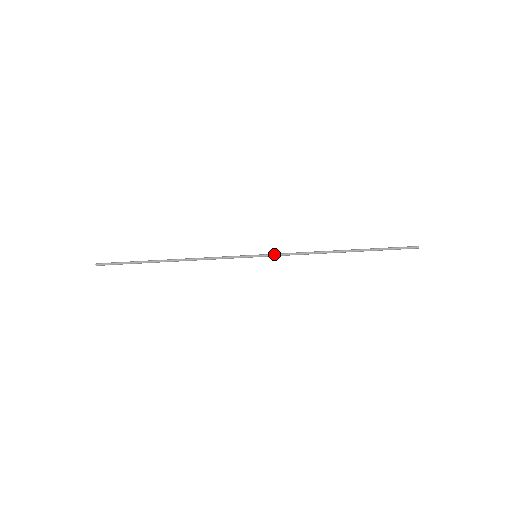
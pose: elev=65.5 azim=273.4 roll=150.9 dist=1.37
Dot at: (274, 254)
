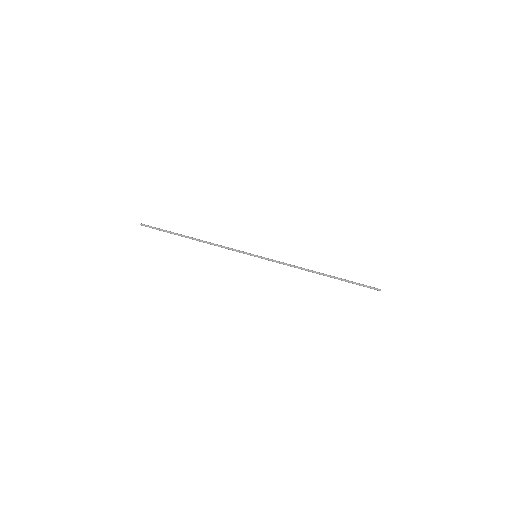
Dot at: (270, 259)
